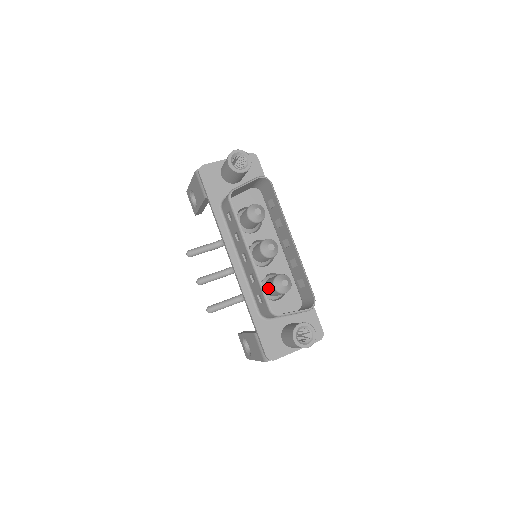
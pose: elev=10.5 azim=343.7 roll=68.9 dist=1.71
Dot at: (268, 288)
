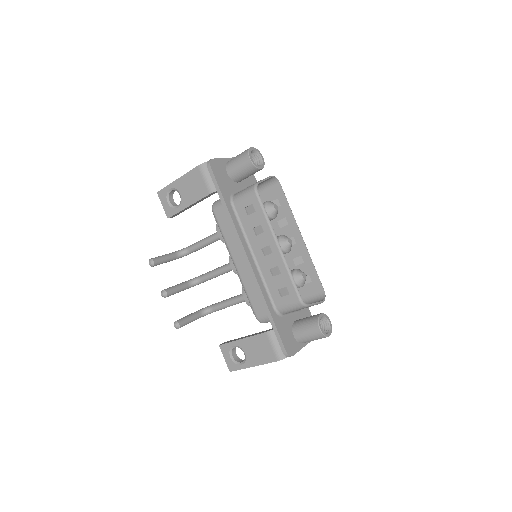
Dot at: occluded
